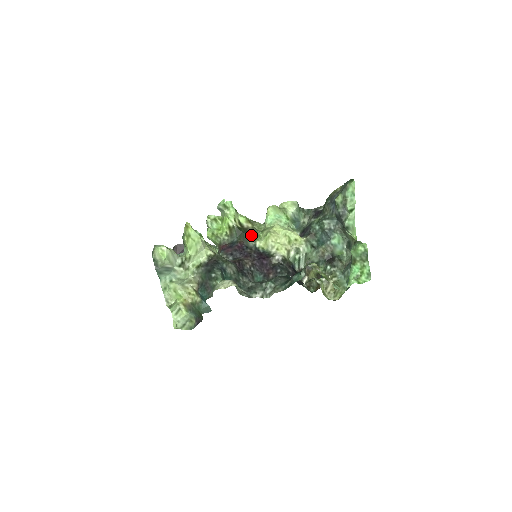
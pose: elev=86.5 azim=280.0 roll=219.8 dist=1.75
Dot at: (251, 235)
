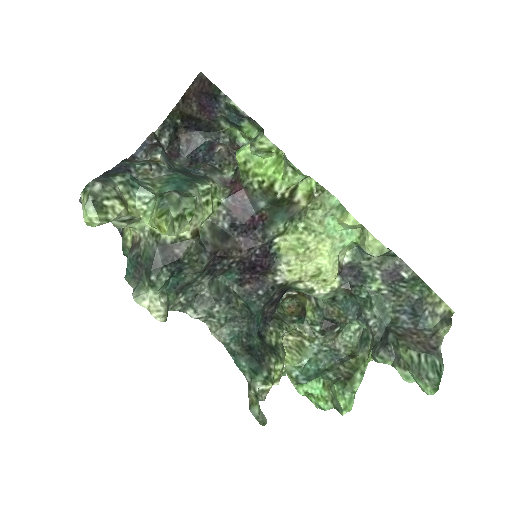
Dot at: (284, 224)
